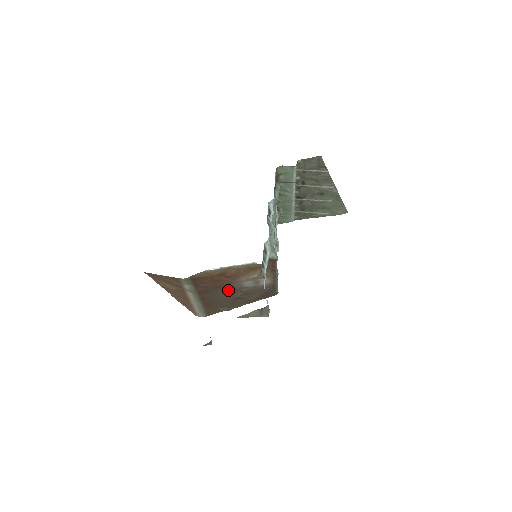
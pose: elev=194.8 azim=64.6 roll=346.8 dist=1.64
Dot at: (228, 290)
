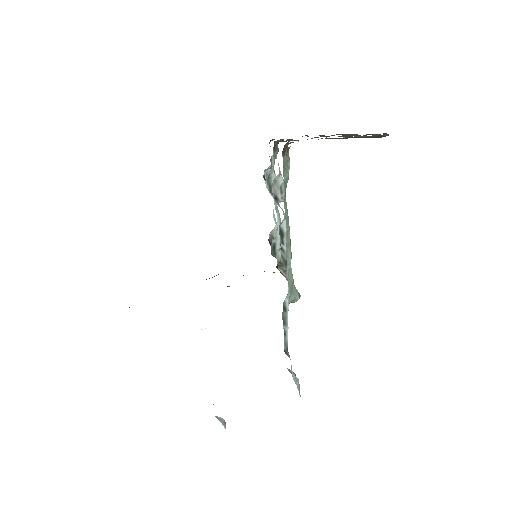
Dot at: occluded
